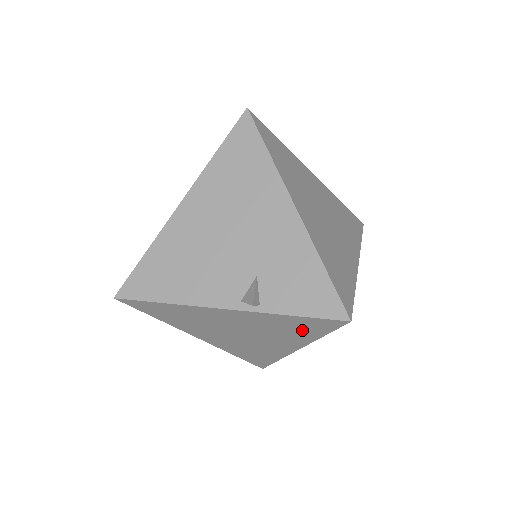
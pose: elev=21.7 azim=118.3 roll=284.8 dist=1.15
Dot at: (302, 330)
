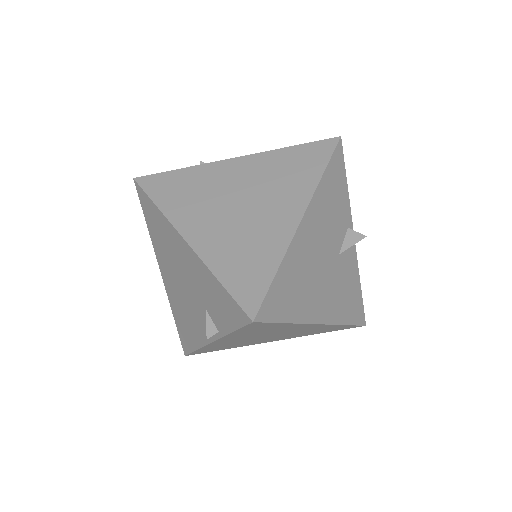
Dot at: (269, 328)
